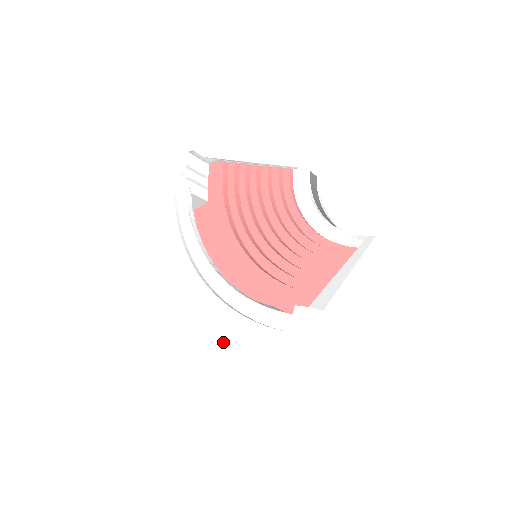
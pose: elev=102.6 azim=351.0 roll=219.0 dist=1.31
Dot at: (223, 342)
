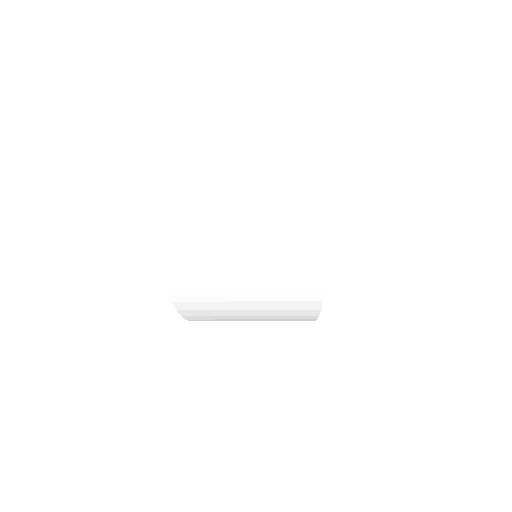
Dot at: occluded
